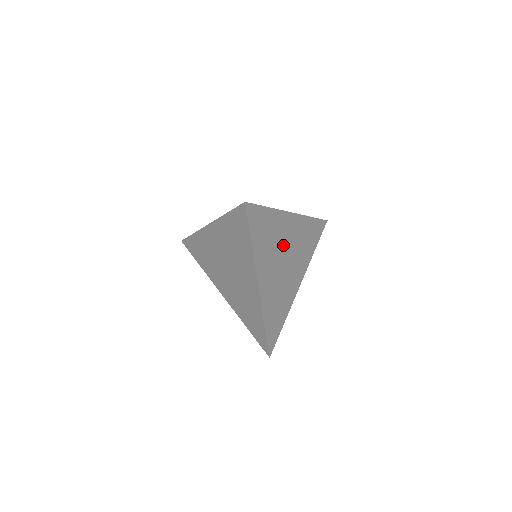
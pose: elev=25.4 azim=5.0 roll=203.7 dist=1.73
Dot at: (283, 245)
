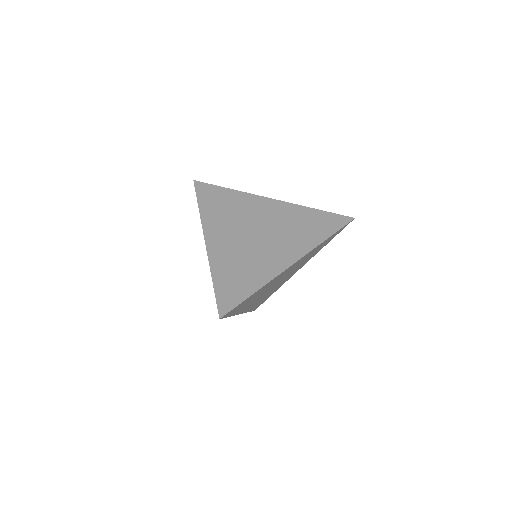
Dot at: occluded
